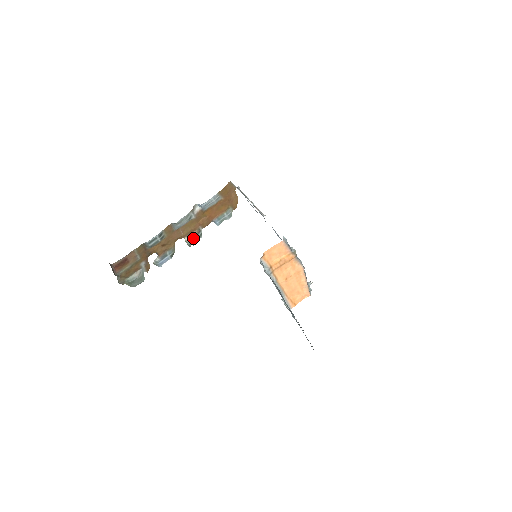
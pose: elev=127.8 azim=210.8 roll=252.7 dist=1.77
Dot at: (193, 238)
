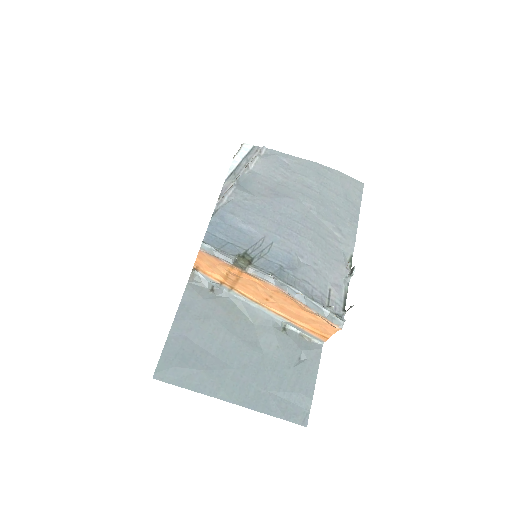
Dot at: occluded
